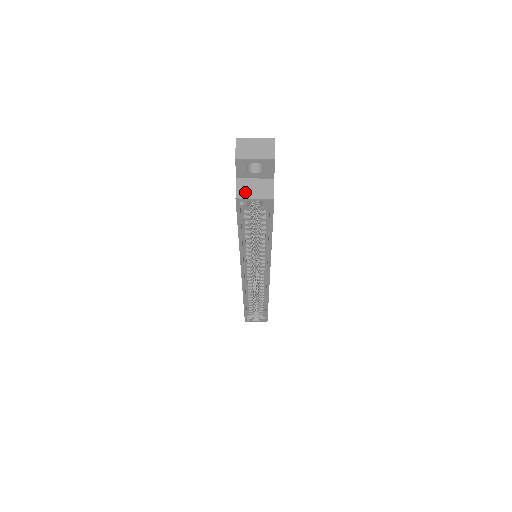
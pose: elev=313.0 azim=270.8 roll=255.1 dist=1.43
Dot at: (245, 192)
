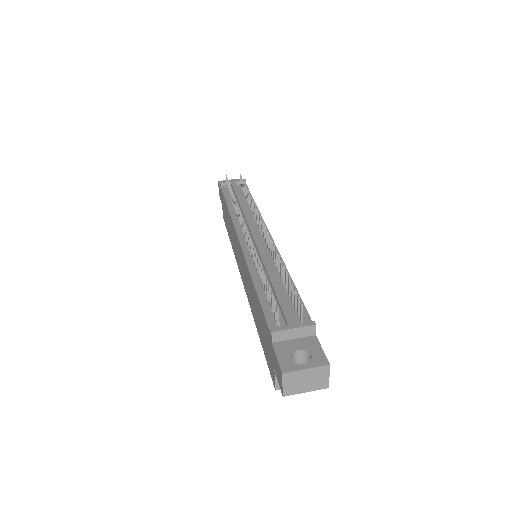
Dot at: occluded
